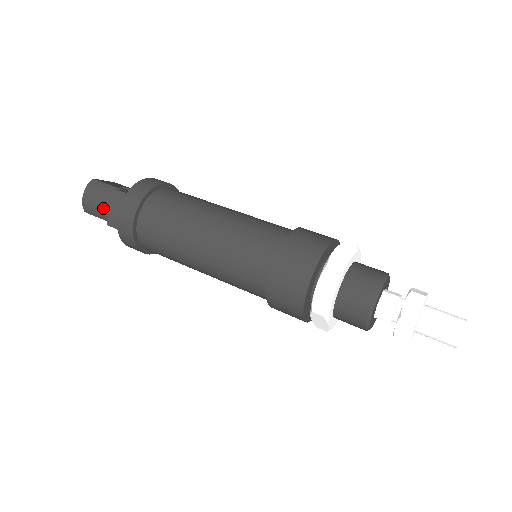
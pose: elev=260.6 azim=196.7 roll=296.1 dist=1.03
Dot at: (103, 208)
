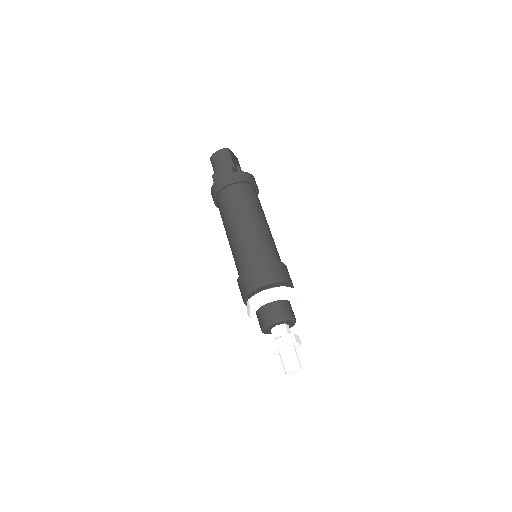
Dot at: (218, 166)
